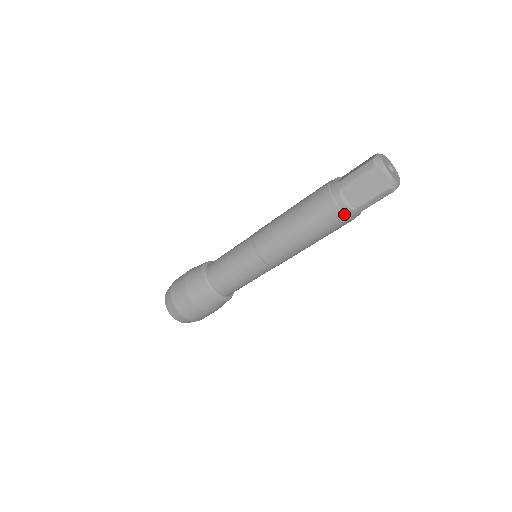
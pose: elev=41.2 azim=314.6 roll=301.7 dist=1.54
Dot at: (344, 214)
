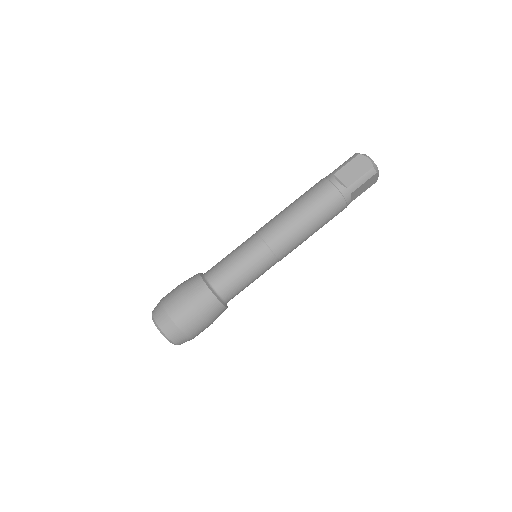
Dot at: (339, 191)
